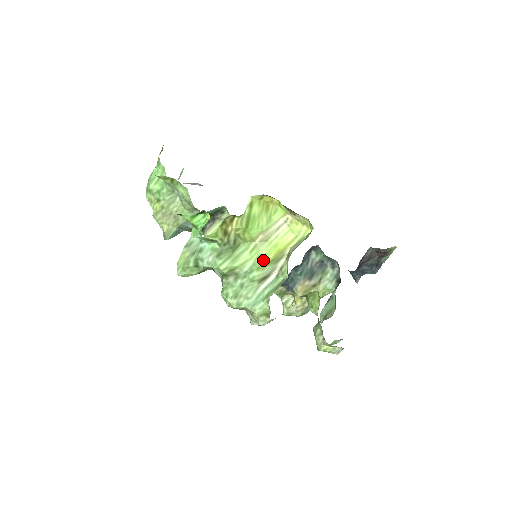
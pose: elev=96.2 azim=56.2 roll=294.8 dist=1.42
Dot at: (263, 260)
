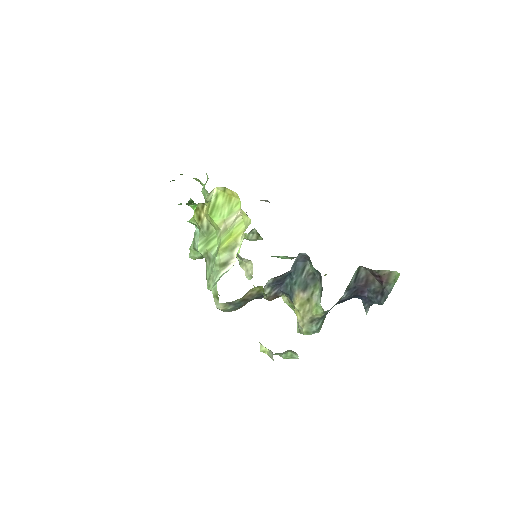
Dot at: (220, 246)
